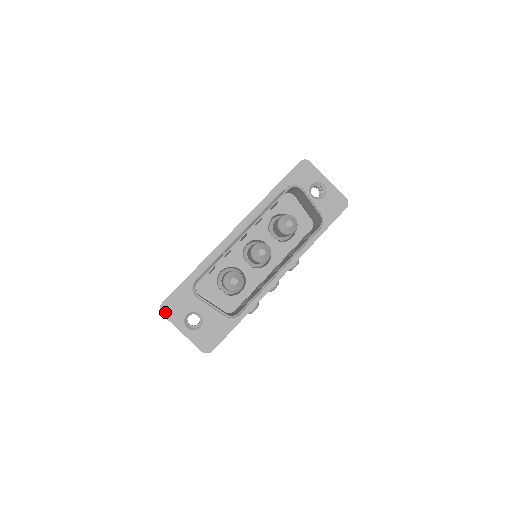
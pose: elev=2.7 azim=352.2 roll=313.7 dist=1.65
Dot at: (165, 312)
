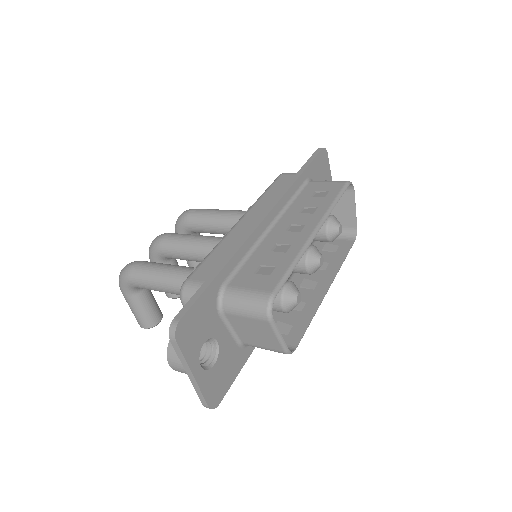
Dot at: (181, 337)
